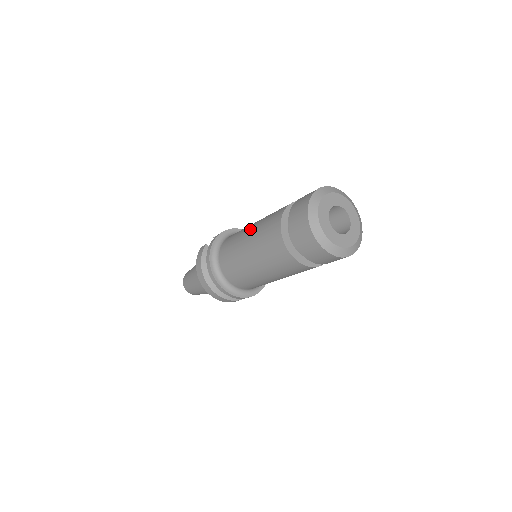
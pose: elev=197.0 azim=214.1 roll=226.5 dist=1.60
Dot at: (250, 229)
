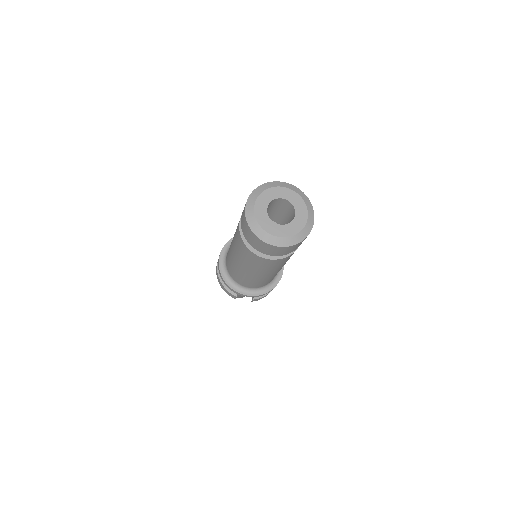
Dot at: occluded
